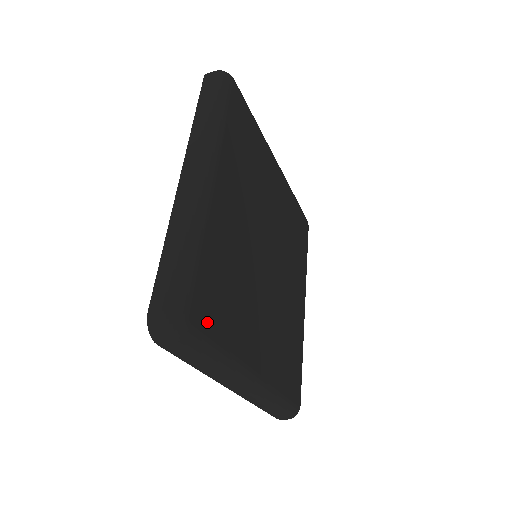
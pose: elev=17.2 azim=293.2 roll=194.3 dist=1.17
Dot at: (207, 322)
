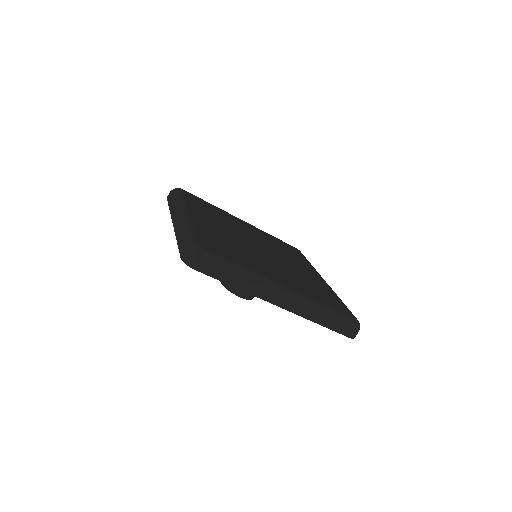
Dot at: (218, 252)
